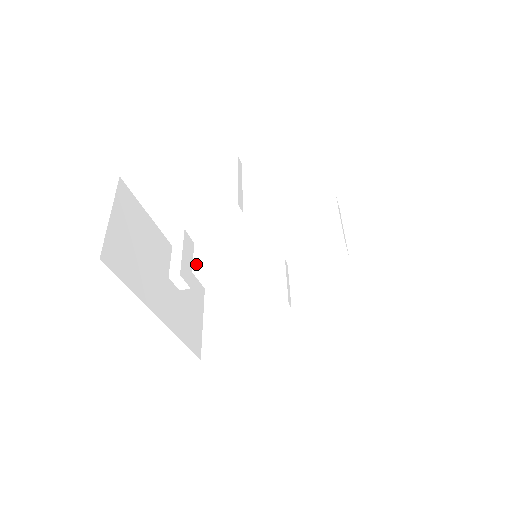
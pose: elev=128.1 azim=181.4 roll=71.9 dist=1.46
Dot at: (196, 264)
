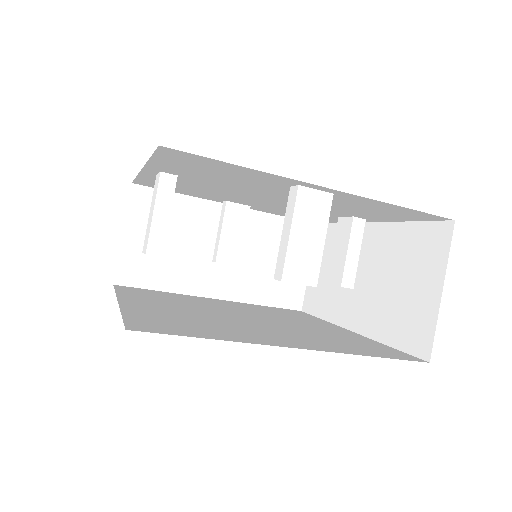
Dot at: (149, 179)
